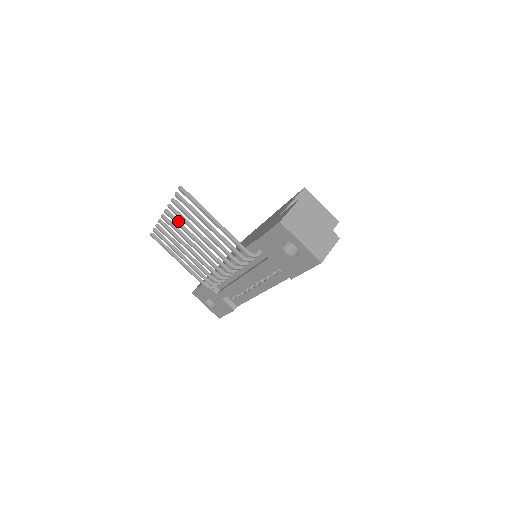
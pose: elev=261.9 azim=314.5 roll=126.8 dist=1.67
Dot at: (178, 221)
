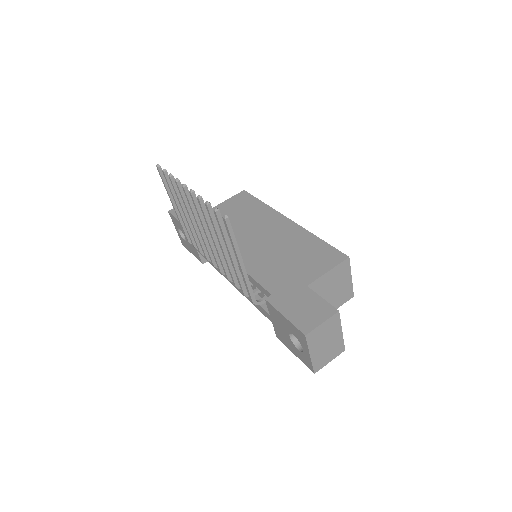
Dot at: (199, 208)
